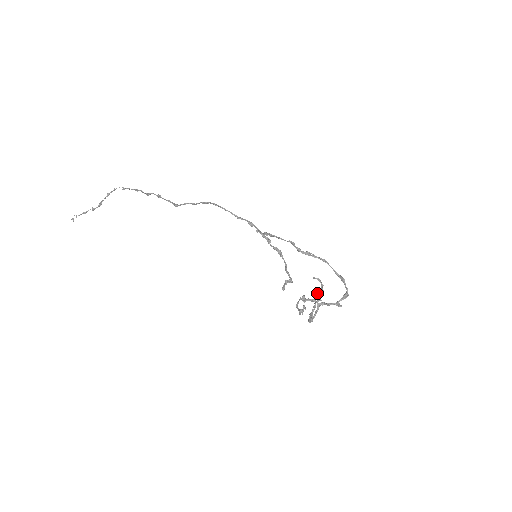
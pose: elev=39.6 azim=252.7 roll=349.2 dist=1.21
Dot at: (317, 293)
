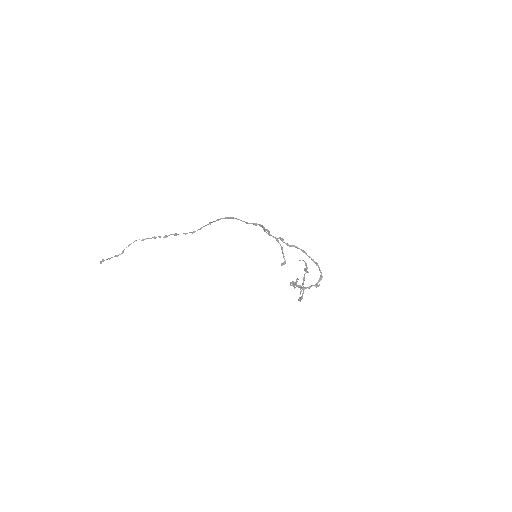
Dot at: (304, 269)
